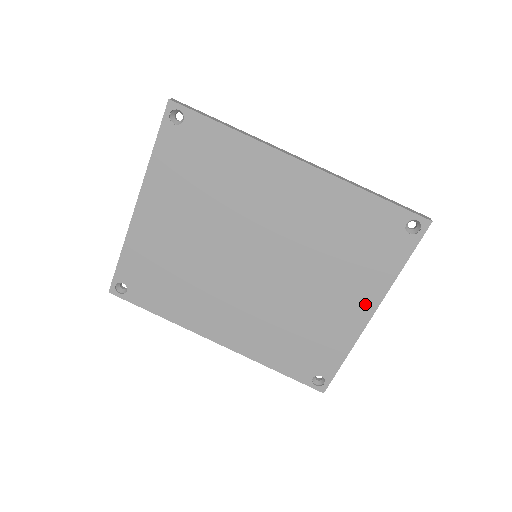
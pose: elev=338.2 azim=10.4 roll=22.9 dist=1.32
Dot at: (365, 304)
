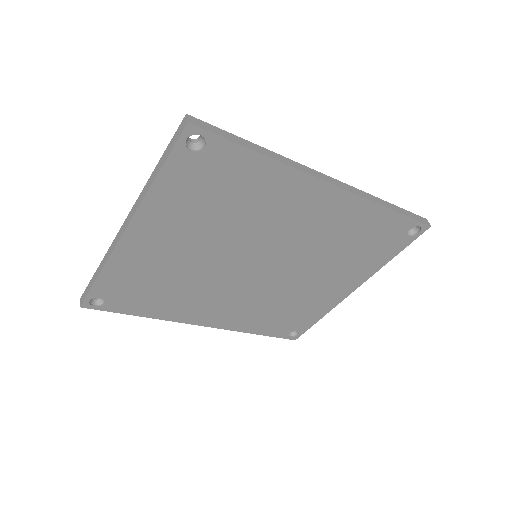
Dot at: (352, 284)
